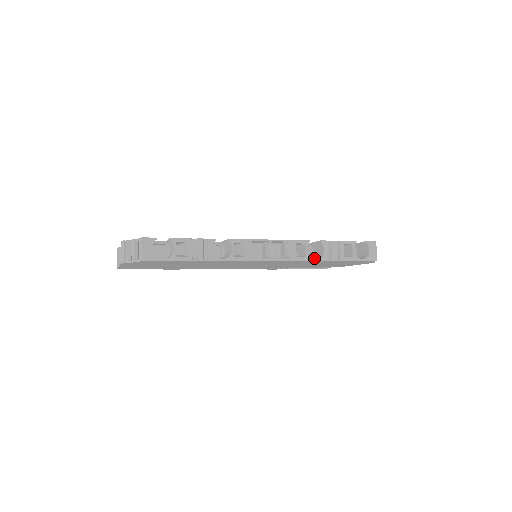
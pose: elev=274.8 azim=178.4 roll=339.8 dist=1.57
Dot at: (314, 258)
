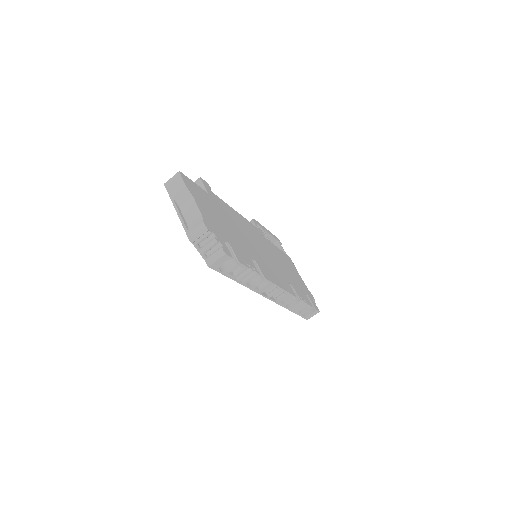
Dot at: occluded
